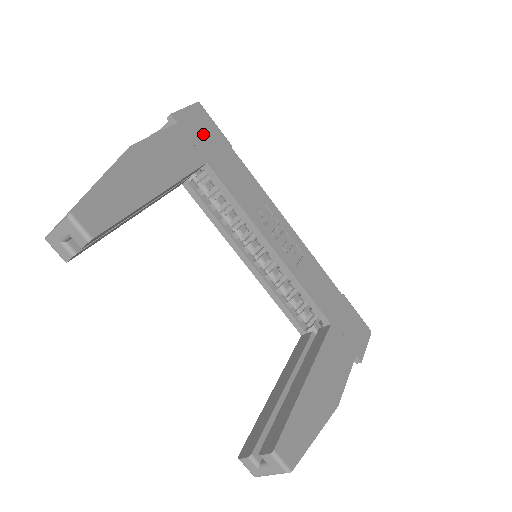
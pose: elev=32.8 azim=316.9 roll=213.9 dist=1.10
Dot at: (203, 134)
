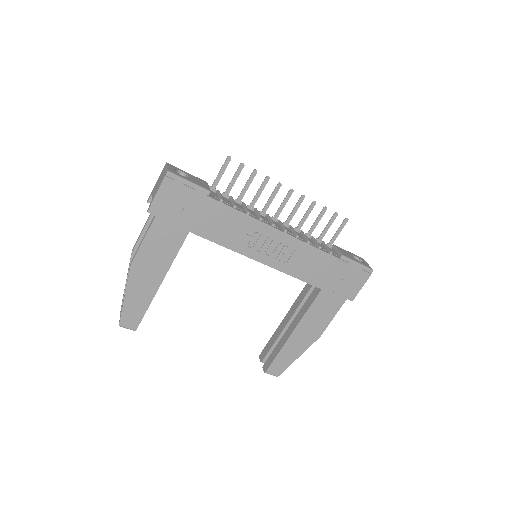
Dot at: (179, 207)
